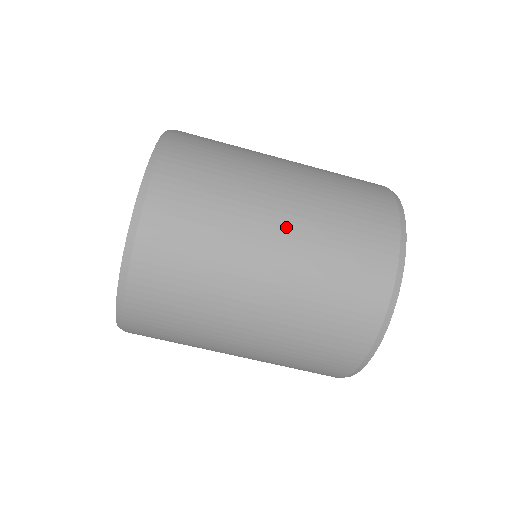
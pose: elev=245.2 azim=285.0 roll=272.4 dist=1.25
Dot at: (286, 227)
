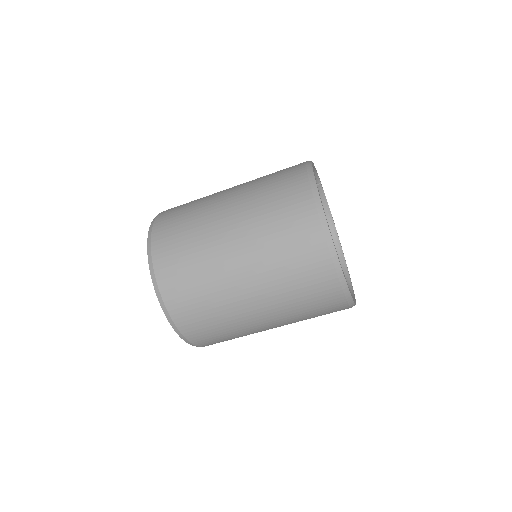
Dot at: (252, 286)
